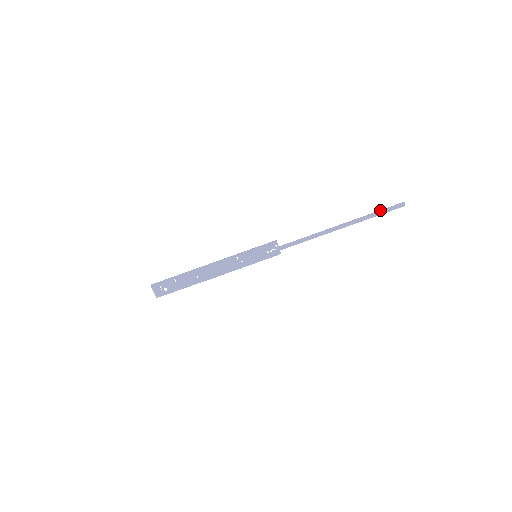
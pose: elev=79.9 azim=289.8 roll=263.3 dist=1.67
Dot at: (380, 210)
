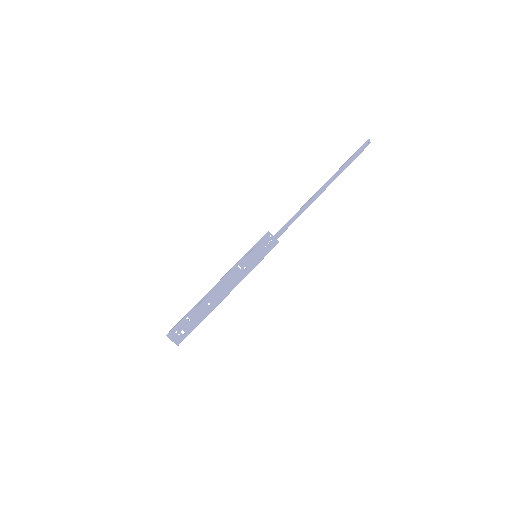
Dot at: (350, 157)
